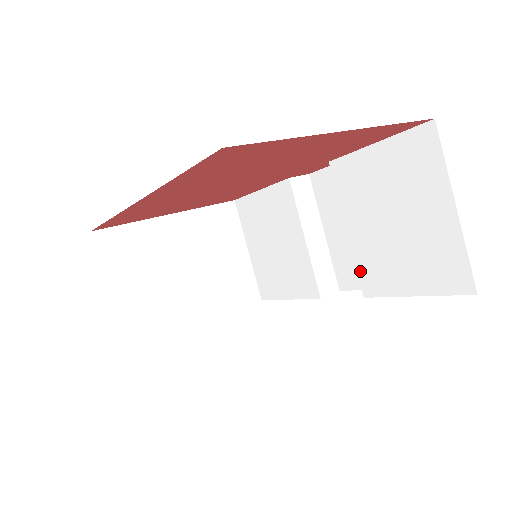
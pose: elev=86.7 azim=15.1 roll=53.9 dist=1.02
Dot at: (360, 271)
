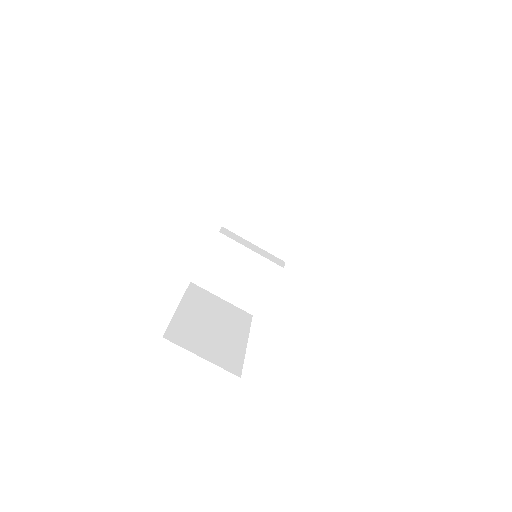
Dot at: (291, 231)
